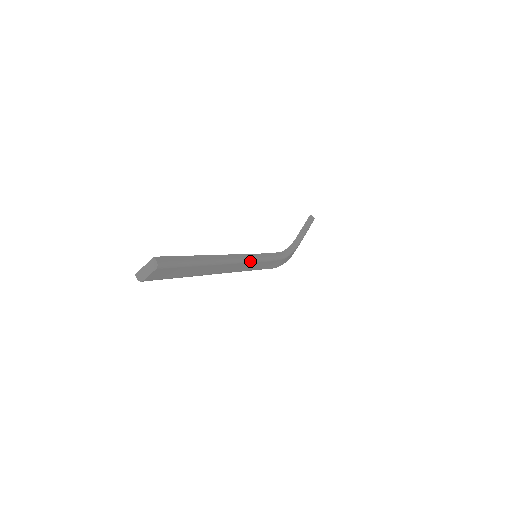
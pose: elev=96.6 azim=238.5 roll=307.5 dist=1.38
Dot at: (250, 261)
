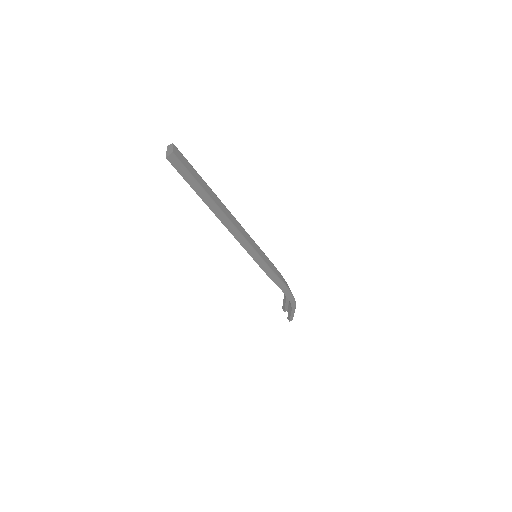
Dot at: (249, 236)
